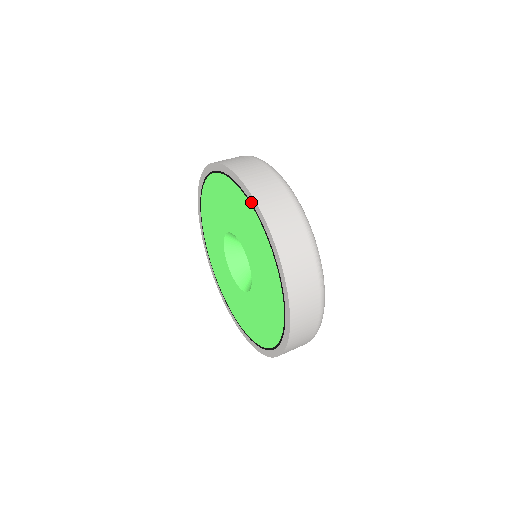
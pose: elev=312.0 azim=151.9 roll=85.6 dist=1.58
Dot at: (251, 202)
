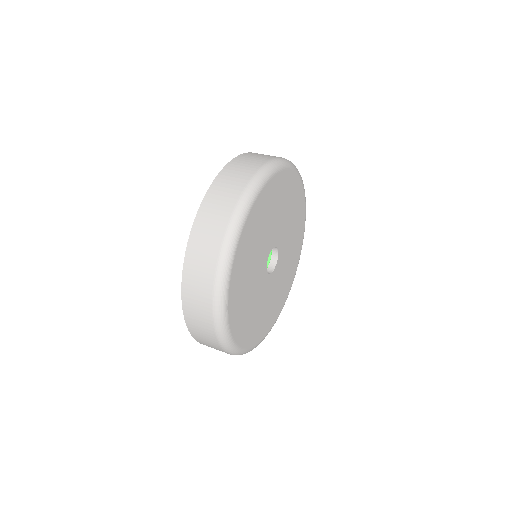
Dot at: occluded
